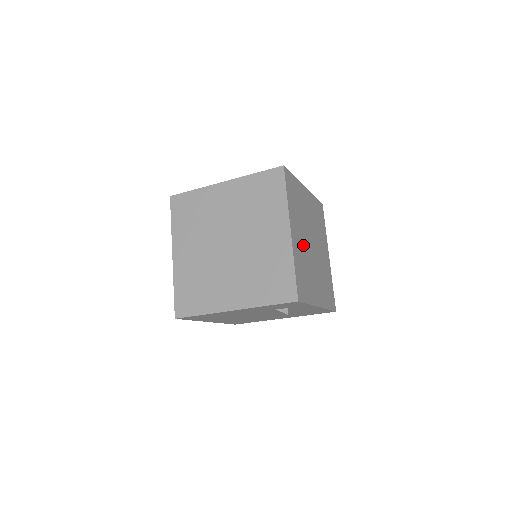
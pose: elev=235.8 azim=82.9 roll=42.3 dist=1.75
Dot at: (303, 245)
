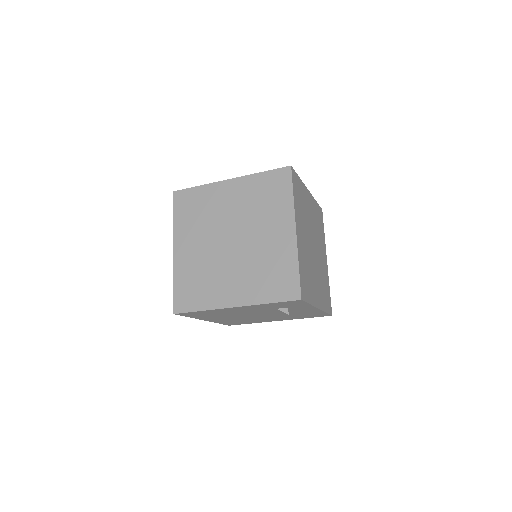
Dot at: (306, 246)
